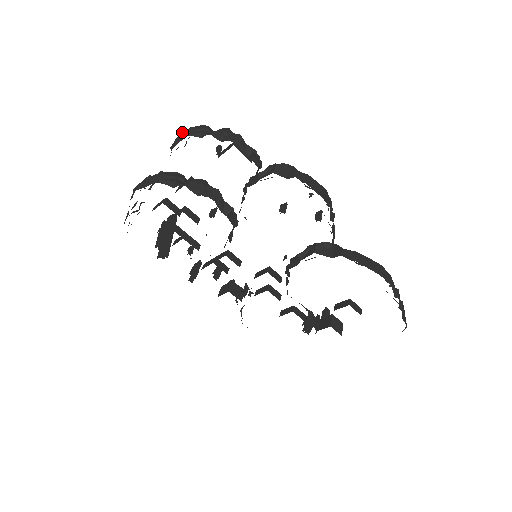
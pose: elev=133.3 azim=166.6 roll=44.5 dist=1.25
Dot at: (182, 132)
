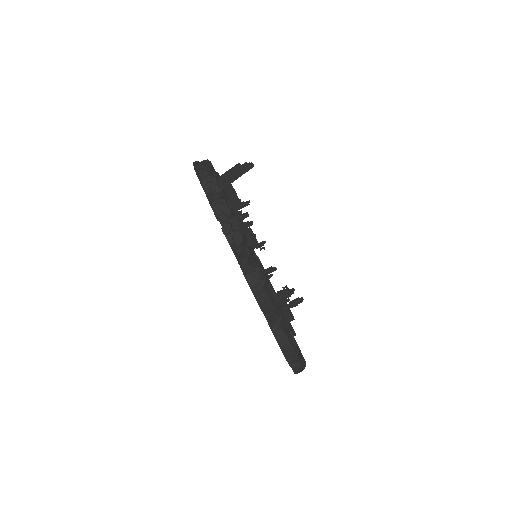
Dot at: (217, 195)
